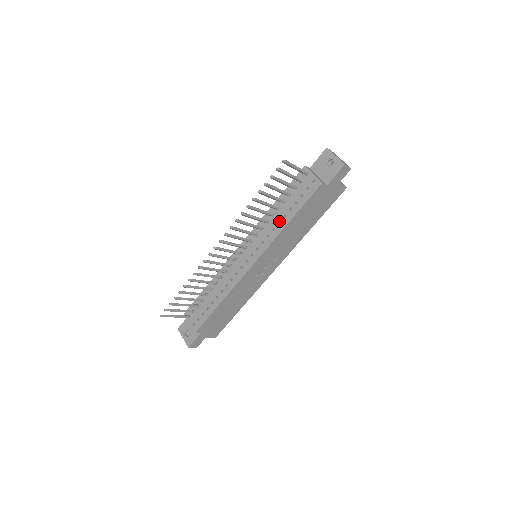
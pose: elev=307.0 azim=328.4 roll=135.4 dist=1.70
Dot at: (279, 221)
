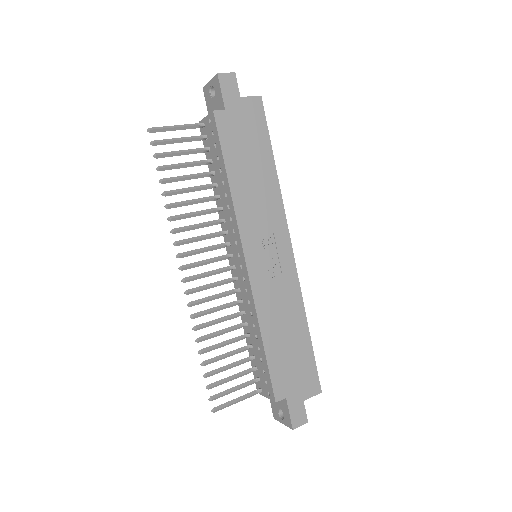
Dot at: (225, 194)
